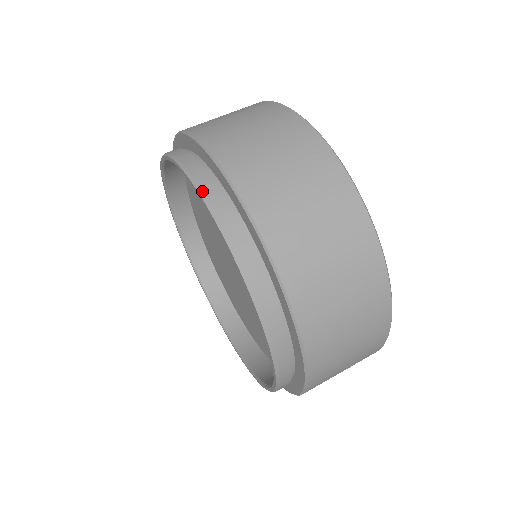
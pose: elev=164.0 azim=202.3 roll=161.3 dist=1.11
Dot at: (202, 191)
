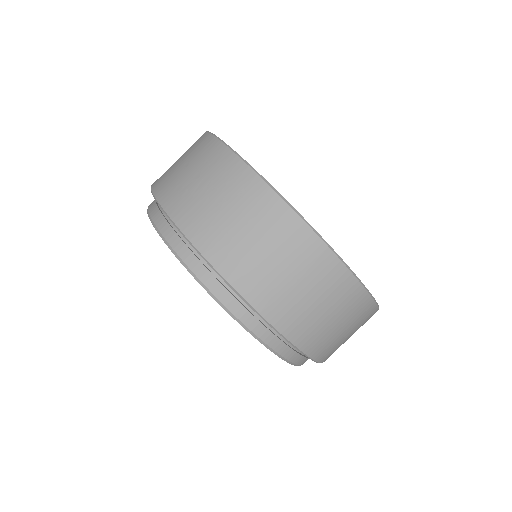
Dot at: (232, 314)
